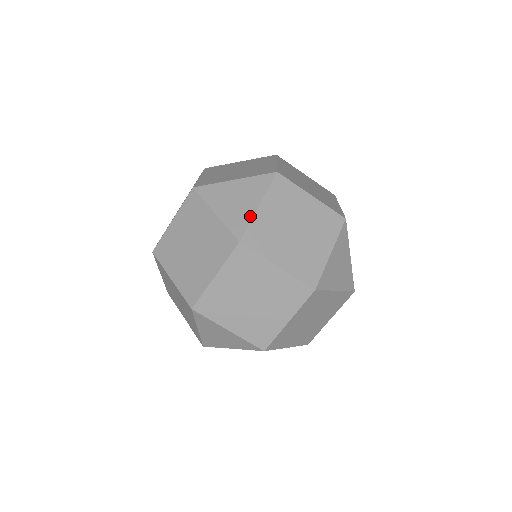
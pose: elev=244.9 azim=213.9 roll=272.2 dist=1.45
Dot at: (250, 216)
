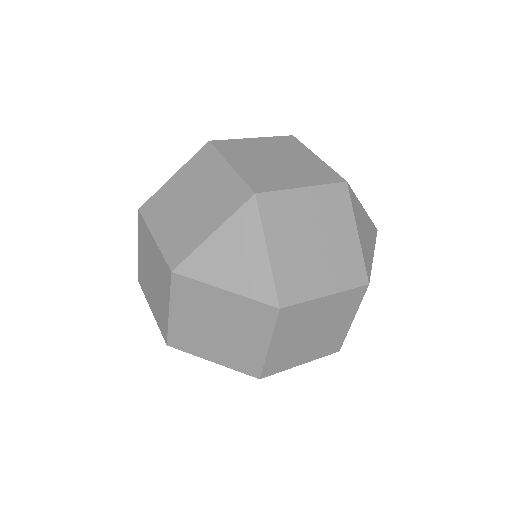
Dot at: (267, 271)
